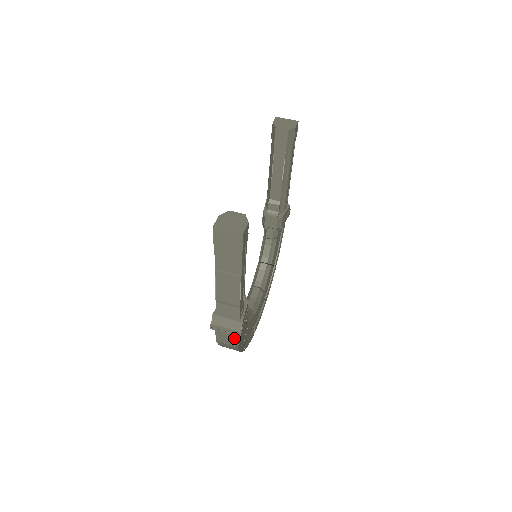
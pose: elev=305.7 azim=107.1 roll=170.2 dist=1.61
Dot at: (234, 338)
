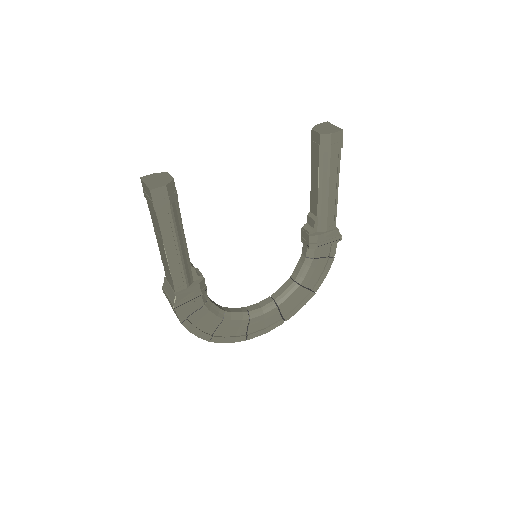
Dot at: (175, 310)
